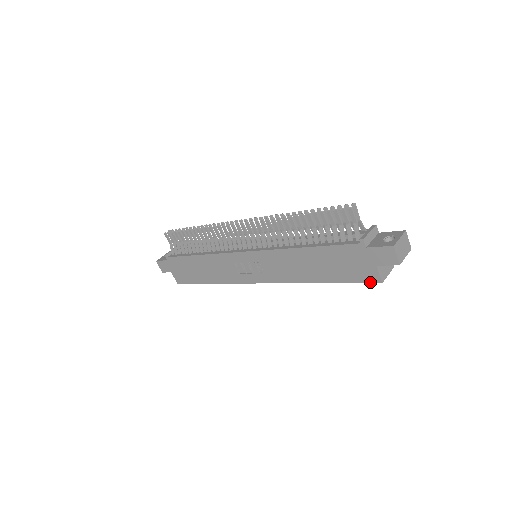
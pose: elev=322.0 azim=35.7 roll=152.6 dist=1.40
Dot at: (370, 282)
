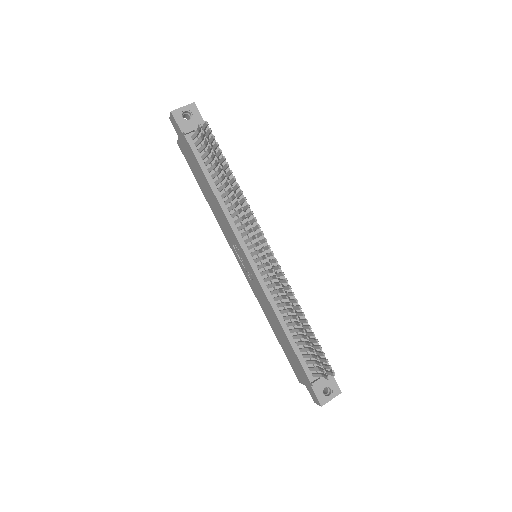
Dot at: (295, 374)
